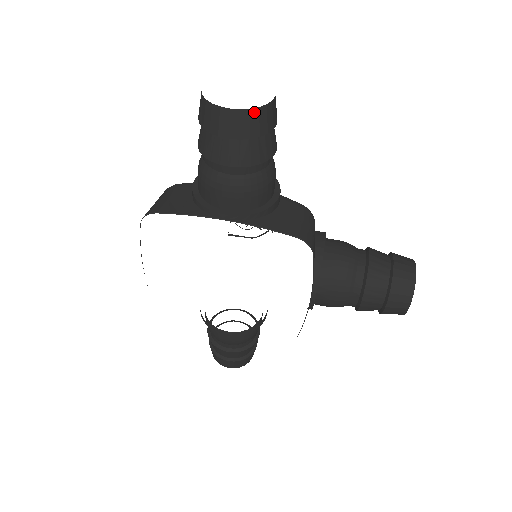
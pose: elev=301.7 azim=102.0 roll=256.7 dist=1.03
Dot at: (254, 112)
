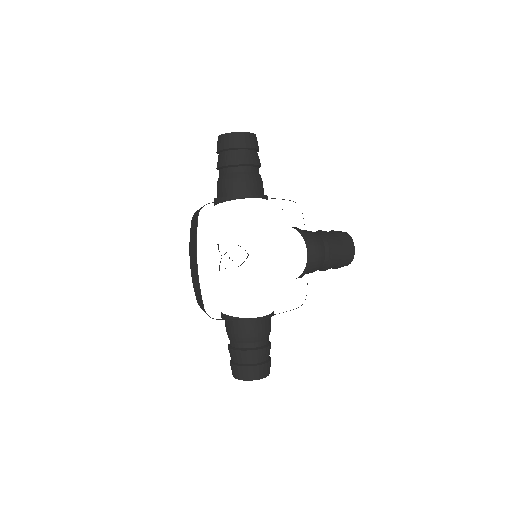
Dot at: (254, 135)
